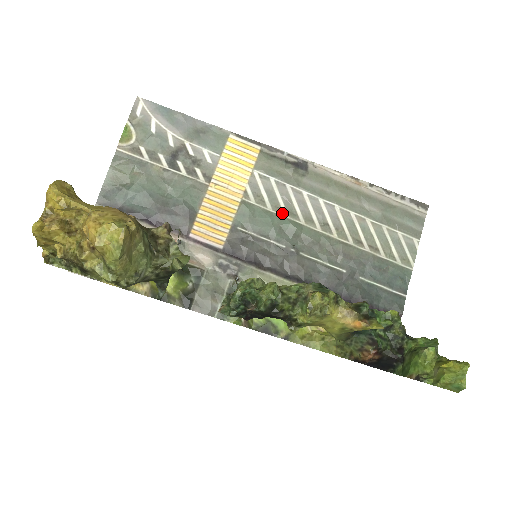
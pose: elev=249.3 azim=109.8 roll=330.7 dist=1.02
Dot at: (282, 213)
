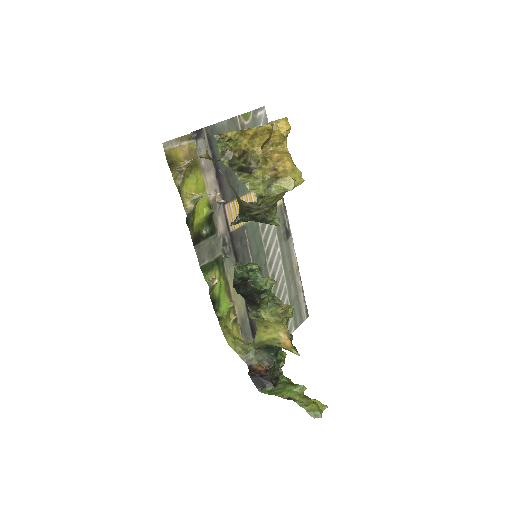
Dot at: (265, 247)
